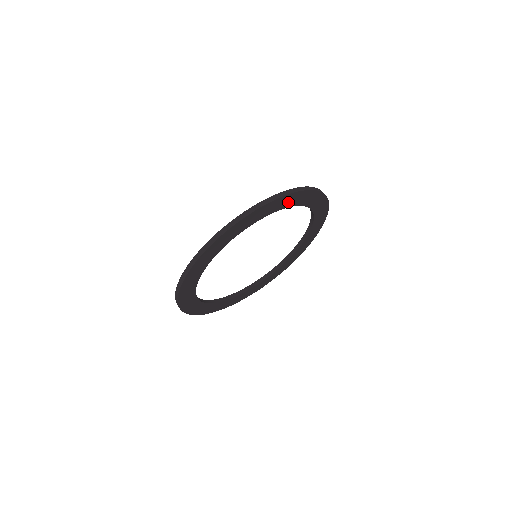
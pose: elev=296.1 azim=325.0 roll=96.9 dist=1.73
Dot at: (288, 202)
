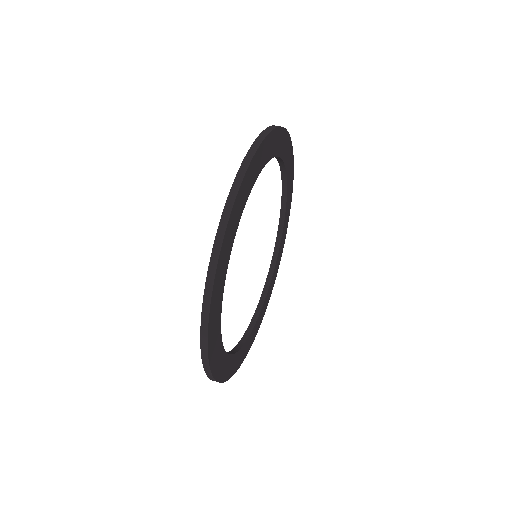
Dot at: (253, 174)
